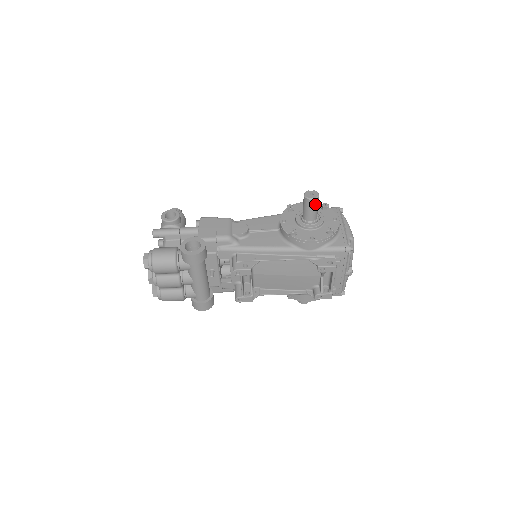
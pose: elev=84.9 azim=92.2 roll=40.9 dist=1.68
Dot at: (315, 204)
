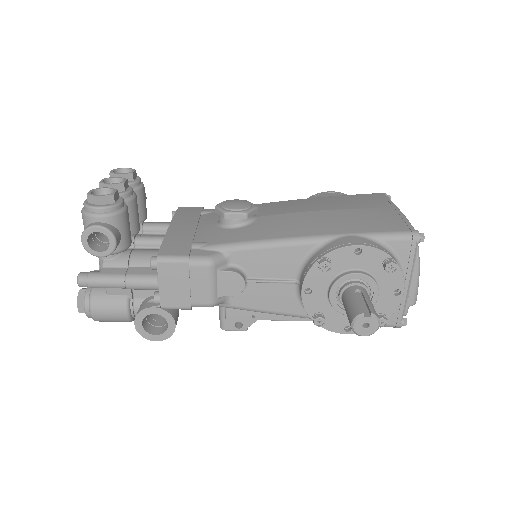
Dot at: occluded
